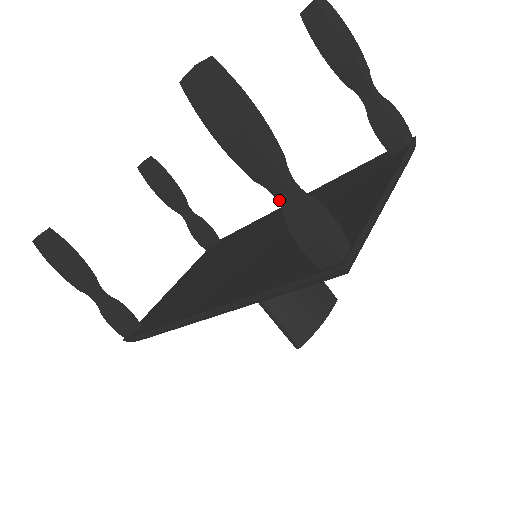
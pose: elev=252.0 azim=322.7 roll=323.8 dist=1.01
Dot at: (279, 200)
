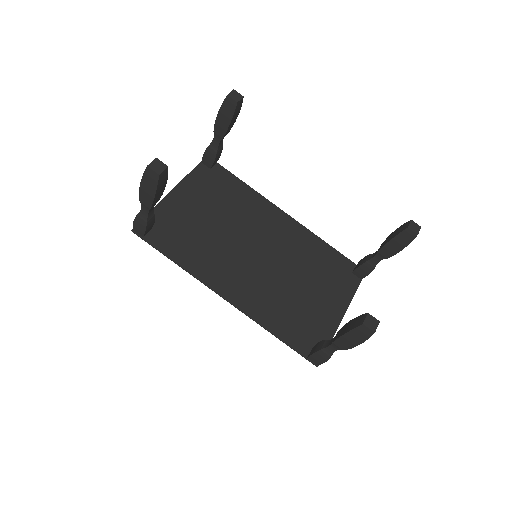
Dot at: (329, 347)
